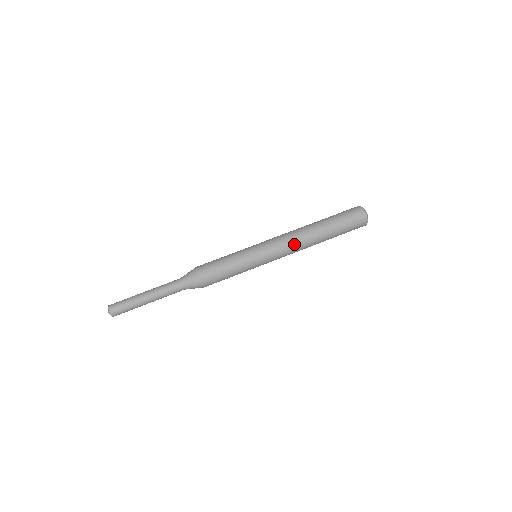
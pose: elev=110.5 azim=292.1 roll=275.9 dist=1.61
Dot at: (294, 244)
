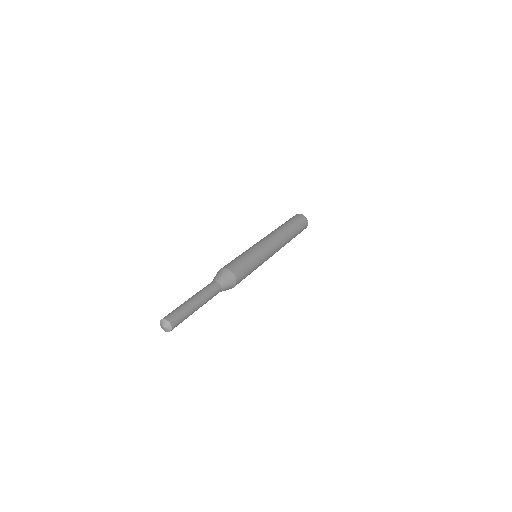
Dot at: (280, 242)
